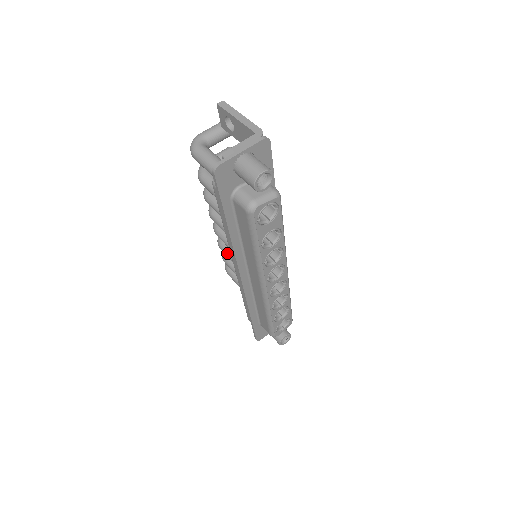
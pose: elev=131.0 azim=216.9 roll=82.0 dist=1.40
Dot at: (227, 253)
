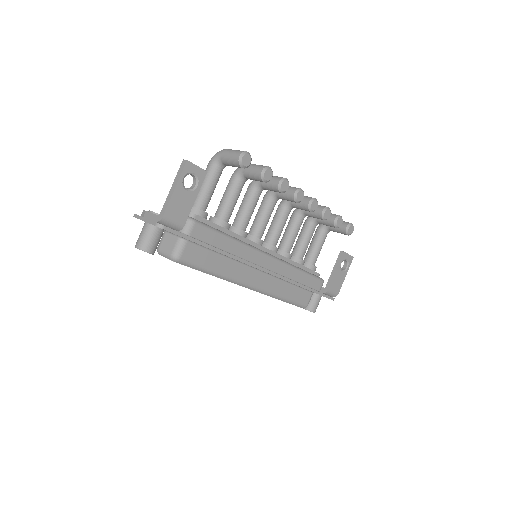
Dot at: (287, 225)
